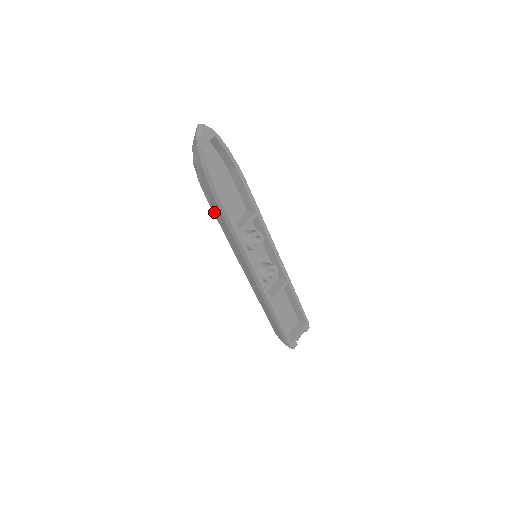
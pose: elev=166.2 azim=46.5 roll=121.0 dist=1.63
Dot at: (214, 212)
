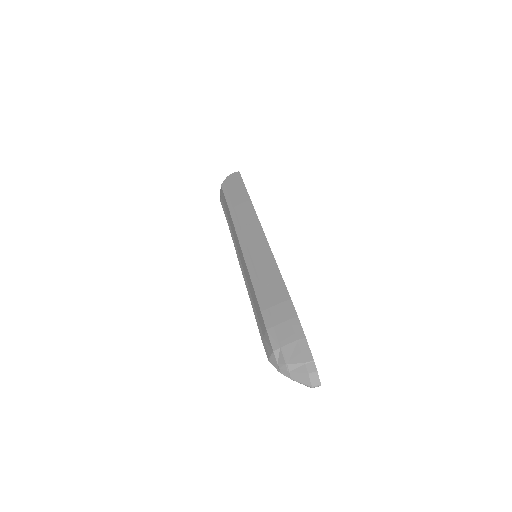
Dot at: occluded
